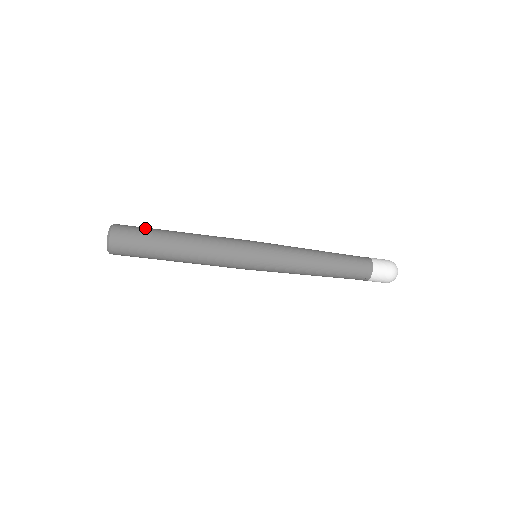
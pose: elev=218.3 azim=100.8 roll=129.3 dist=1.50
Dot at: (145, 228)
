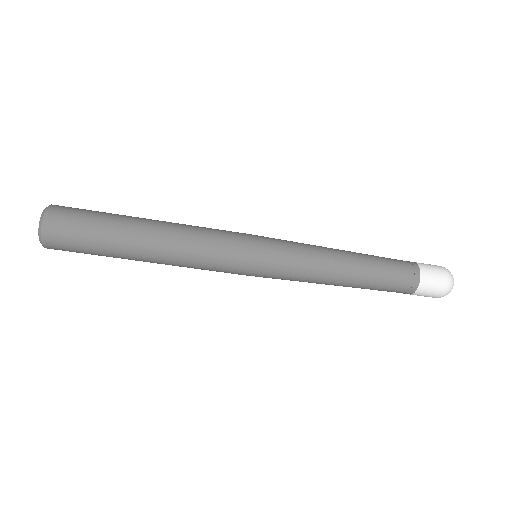
Dot at: occluded
